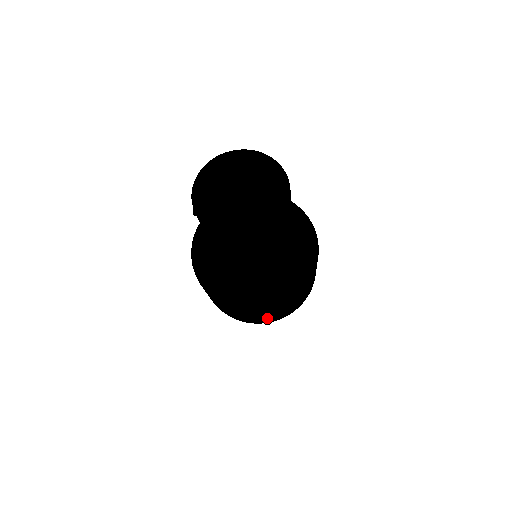
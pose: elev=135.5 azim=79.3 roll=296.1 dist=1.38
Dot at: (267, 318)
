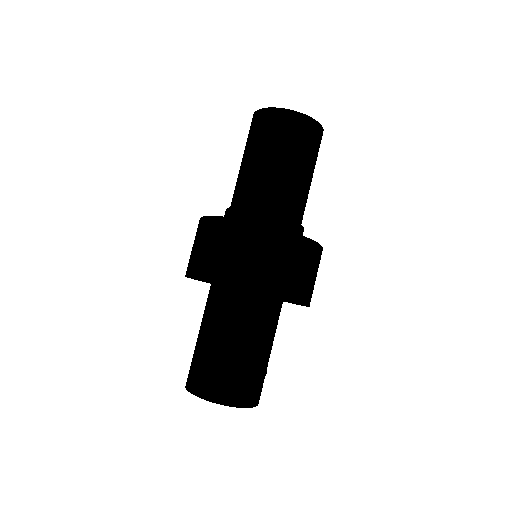
Dot at: (222, 261)
